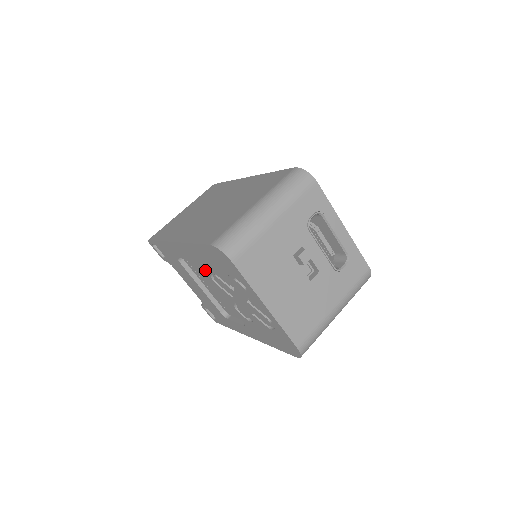
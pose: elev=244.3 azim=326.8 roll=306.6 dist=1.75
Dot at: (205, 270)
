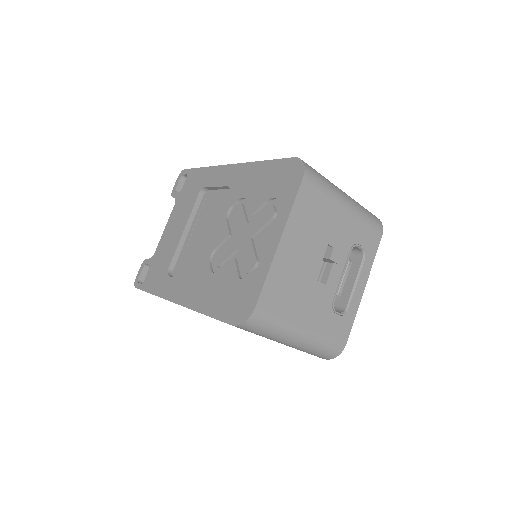
Dot at: (234, 198)
